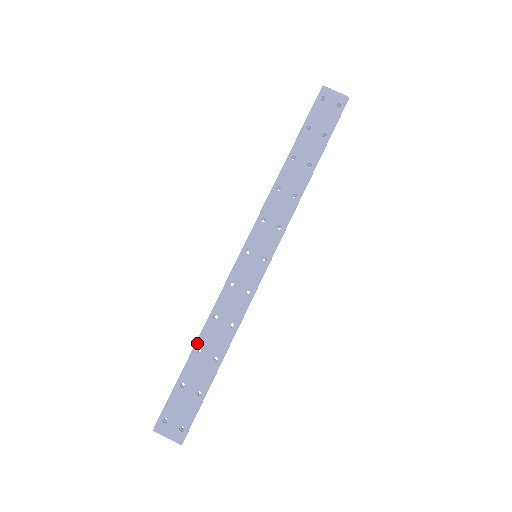
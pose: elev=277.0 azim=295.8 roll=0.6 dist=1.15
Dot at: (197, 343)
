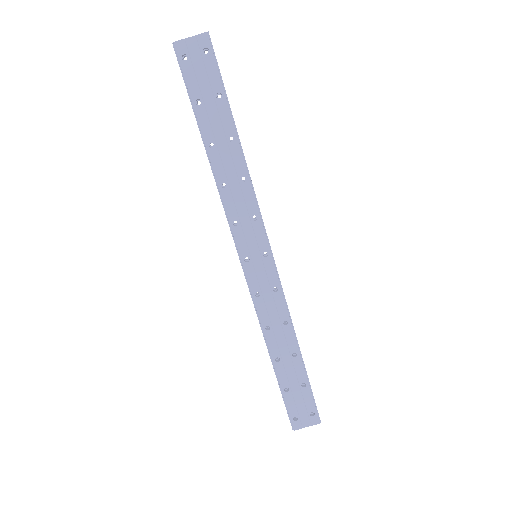
Dot at: (271, 356)
